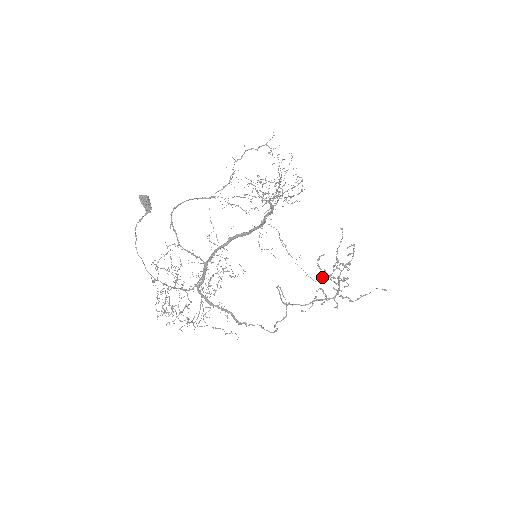
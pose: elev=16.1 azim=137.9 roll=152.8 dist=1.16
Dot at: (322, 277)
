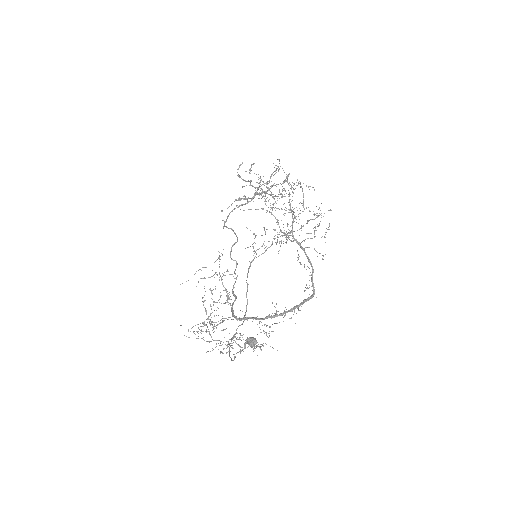
Dot at: (244, 186)
